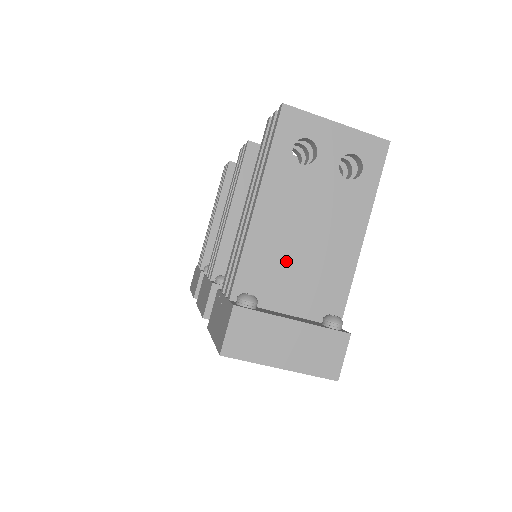
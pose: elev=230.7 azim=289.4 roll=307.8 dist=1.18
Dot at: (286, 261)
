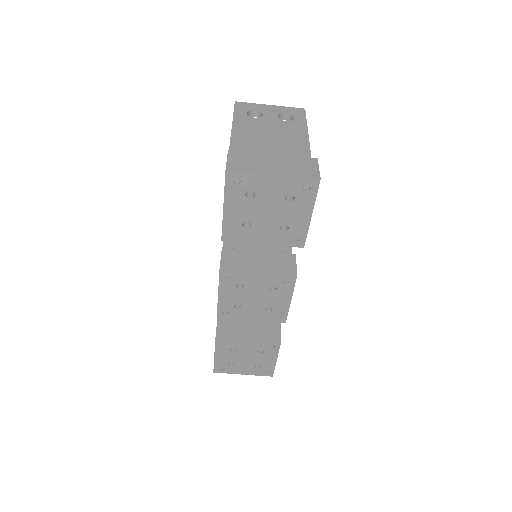
Dot at: (260, 151)
